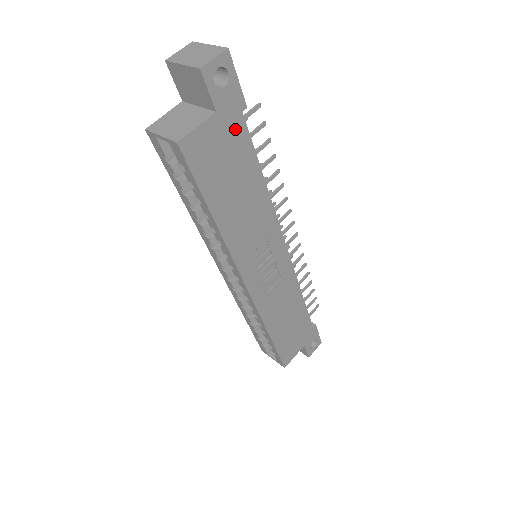
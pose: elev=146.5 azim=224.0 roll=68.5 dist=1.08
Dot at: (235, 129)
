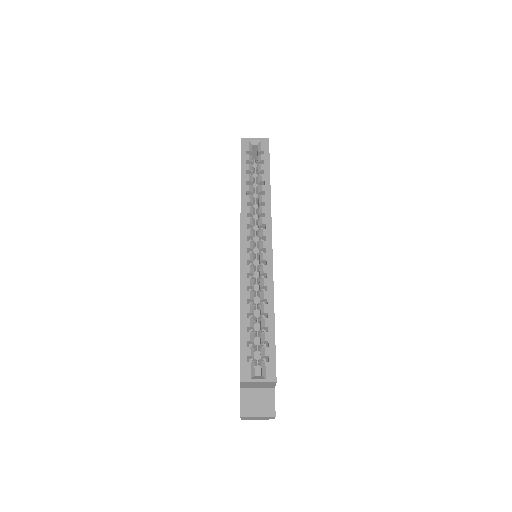
Dot at: occluded
